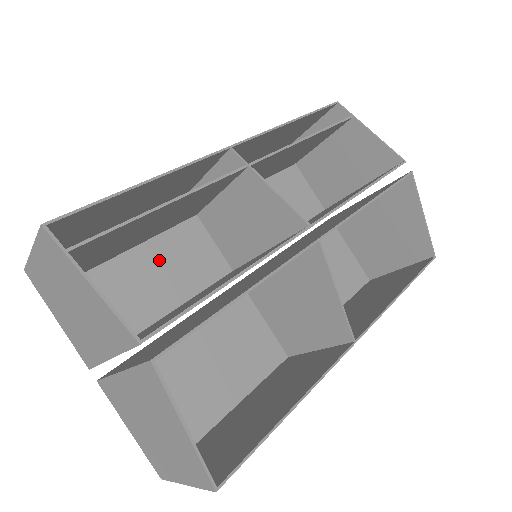
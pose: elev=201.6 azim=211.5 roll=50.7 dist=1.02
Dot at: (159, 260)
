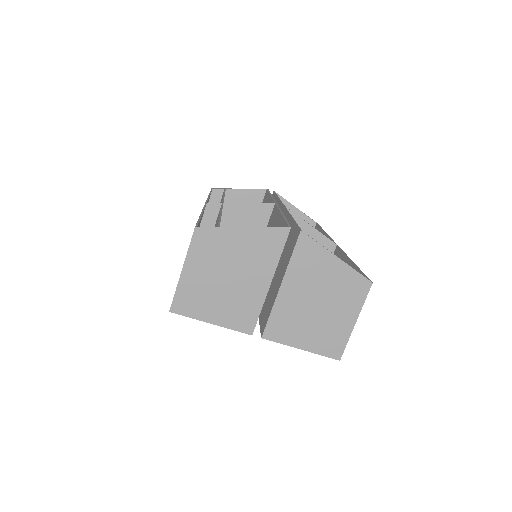
Dot at: occluded
